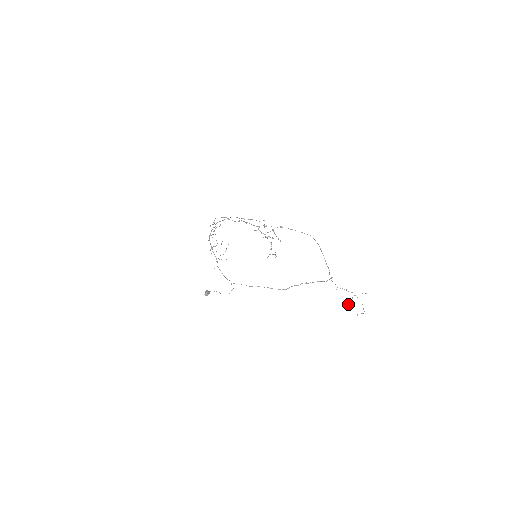
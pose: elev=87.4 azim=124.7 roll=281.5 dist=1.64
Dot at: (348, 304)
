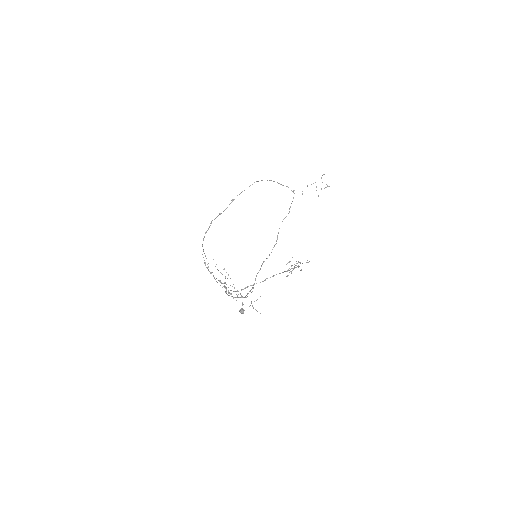
Dot at: occluded
